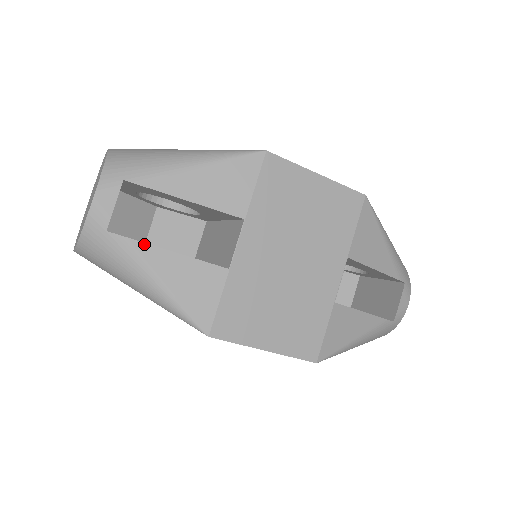
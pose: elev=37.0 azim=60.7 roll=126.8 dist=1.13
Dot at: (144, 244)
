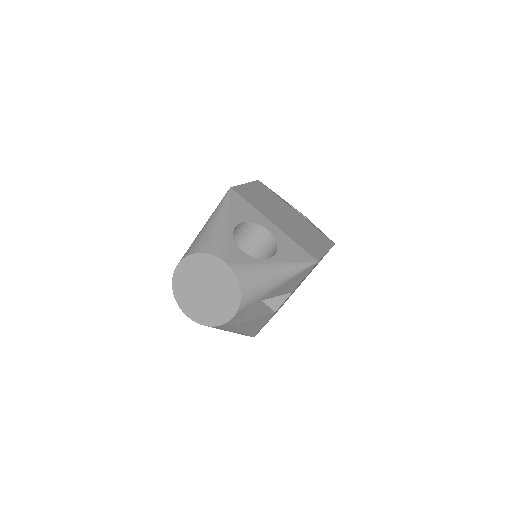
Dot at: (247, 322)
